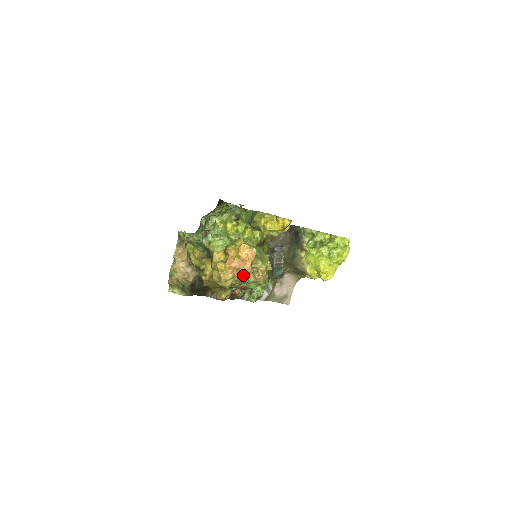
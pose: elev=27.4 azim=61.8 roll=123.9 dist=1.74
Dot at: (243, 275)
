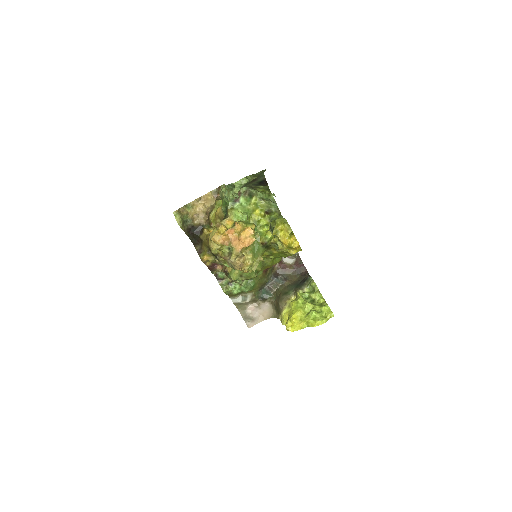
Dot at: (230, 252)
